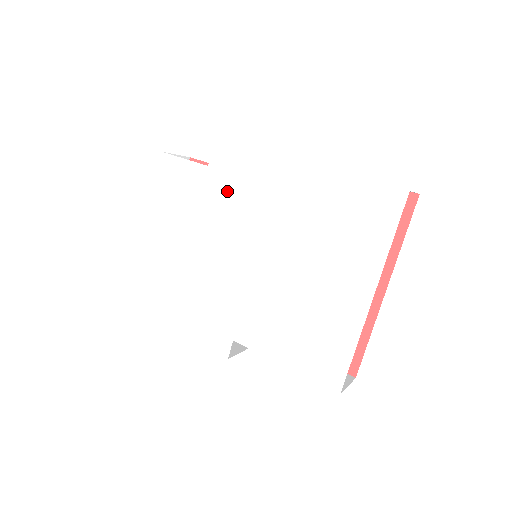
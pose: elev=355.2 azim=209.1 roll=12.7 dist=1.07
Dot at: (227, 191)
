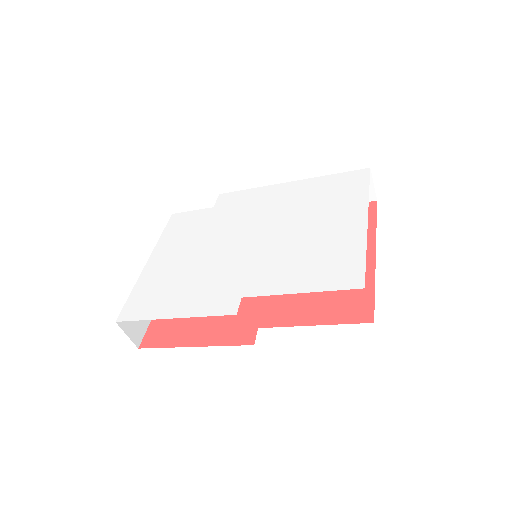
Dot at: (231, 213)
